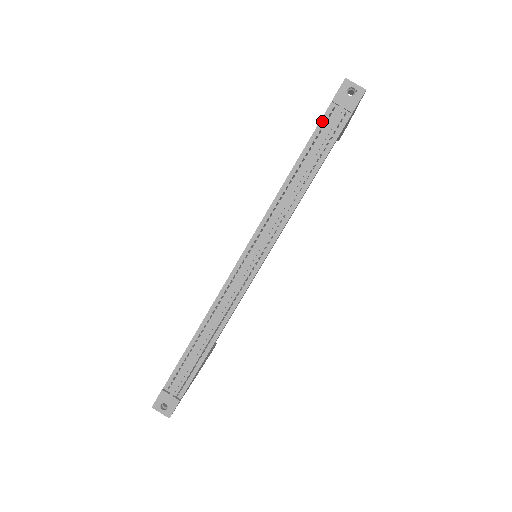
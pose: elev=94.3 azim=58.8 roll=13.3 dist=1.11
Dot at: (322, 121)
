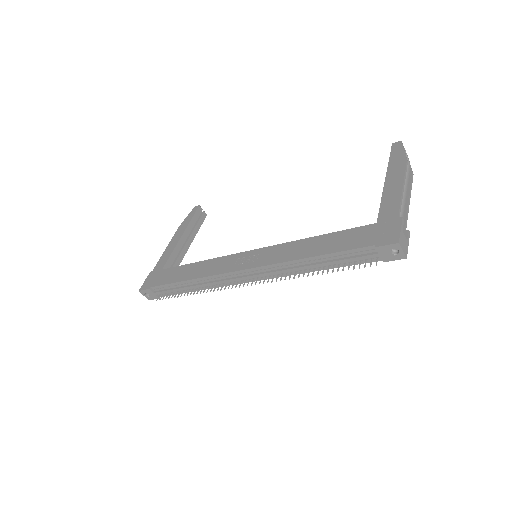
Dot at: (358, 250)
